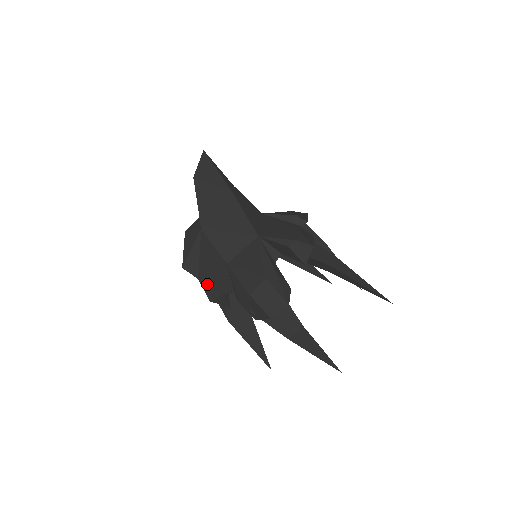
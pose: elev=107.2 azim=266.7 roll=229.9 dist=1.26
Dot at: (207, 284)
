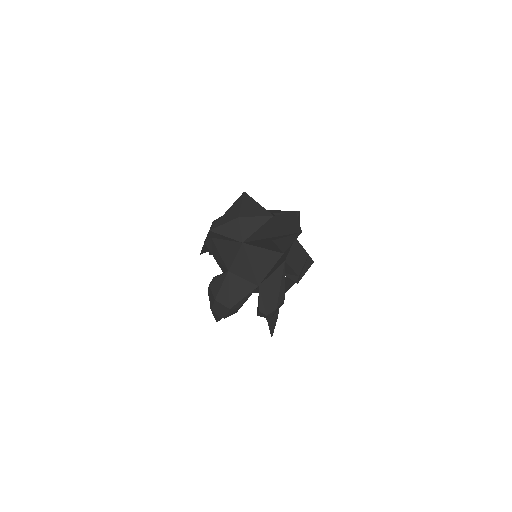
Dot at: (212, 244)
